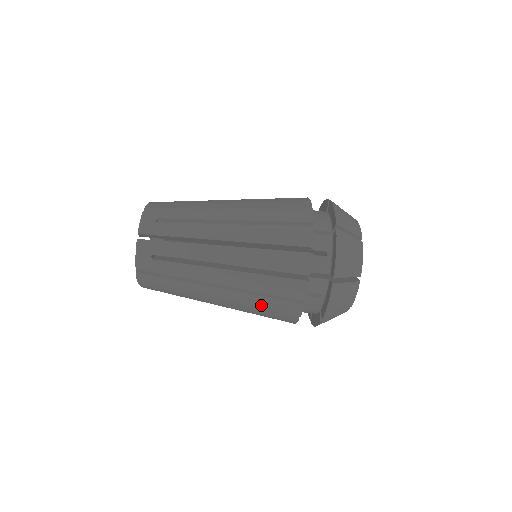
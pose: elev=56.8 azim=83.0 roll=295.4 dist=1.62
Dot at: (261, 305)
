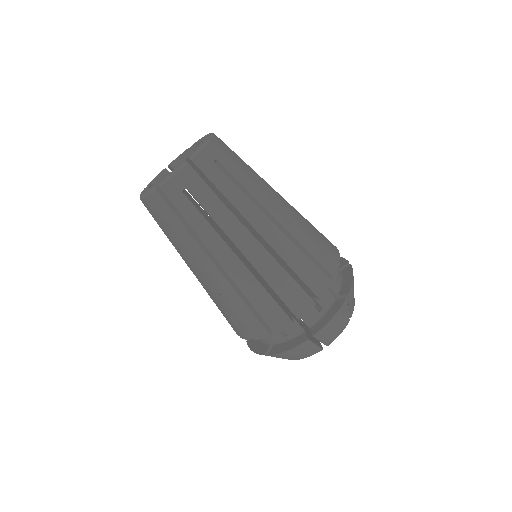
Dot at: (235, 306)
